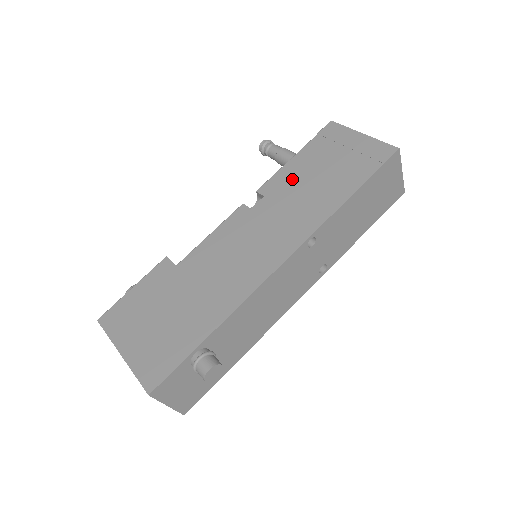
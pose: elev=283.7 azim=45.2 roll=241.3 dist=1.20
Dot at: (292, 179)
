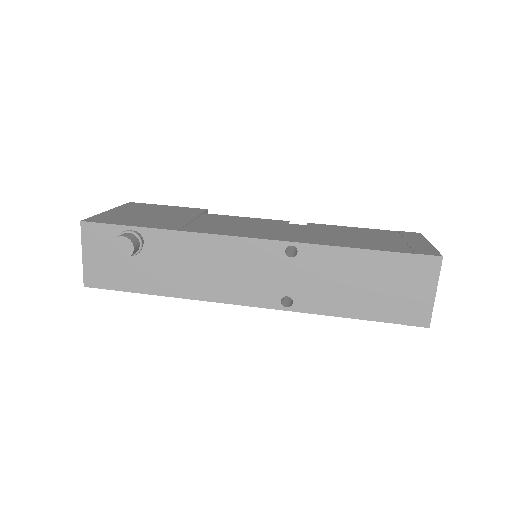
Dot at: (339, 230)
